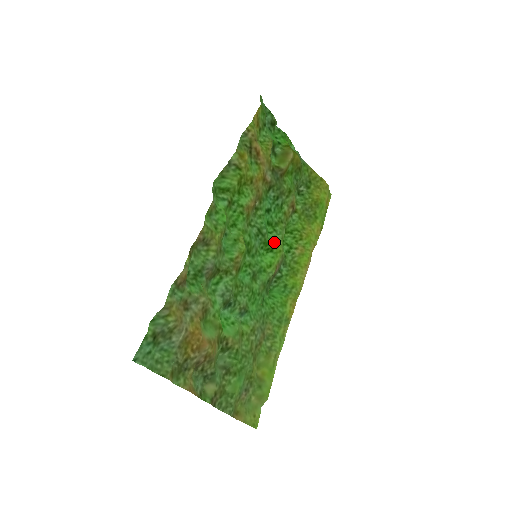
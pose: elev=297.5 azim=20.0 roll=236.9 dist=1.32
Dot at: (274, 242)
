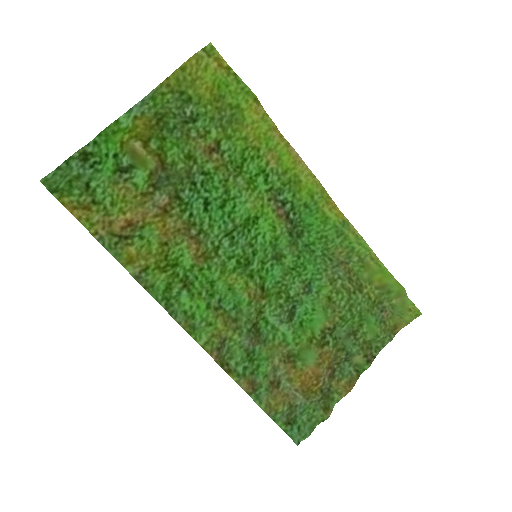
Dot at: (248, 211)
